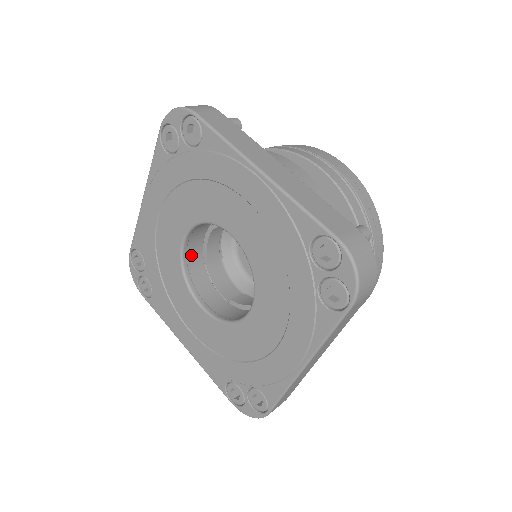
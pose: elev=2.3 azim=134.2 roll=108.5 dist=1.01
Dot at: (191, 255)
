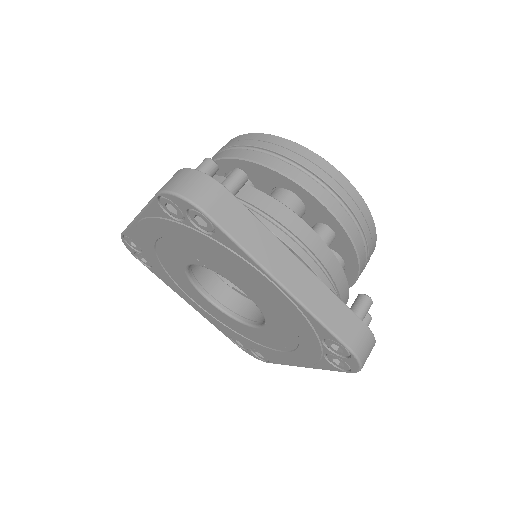
Dot at: occluded
